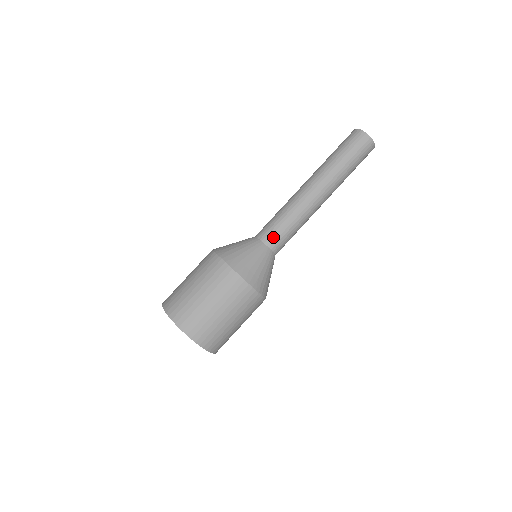
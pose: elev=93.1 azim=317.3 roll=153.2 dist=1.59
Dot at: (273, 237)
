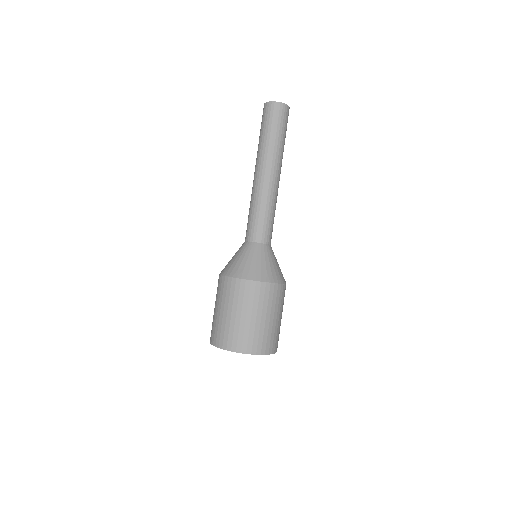
Dot at: (251, 232)
